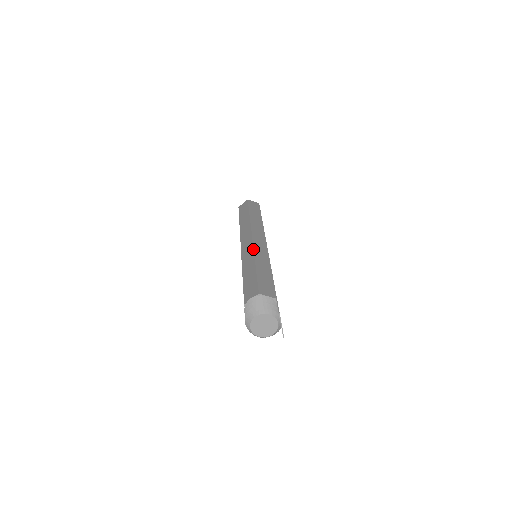
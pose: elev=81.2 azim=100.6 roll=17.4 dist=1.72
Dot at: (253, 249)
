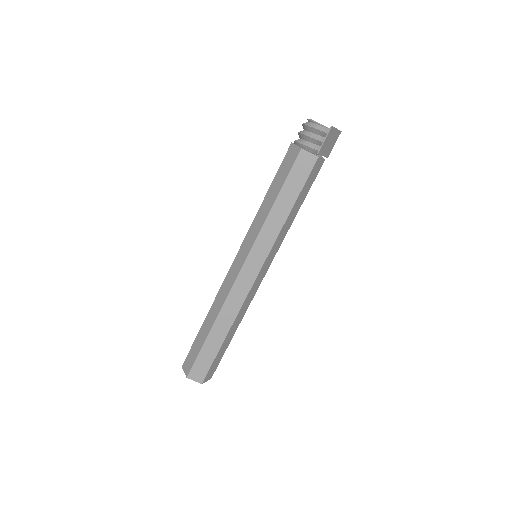
Dot at: occluded
